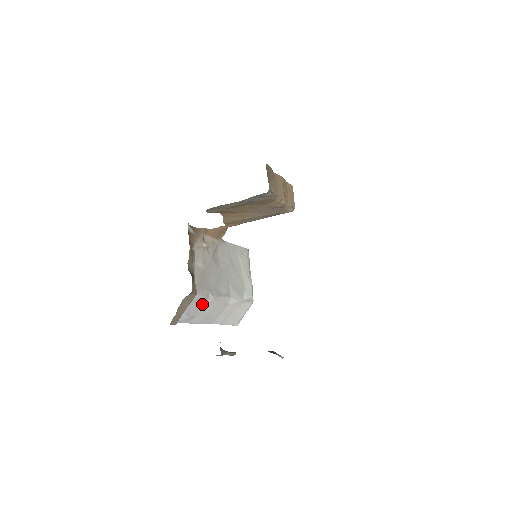
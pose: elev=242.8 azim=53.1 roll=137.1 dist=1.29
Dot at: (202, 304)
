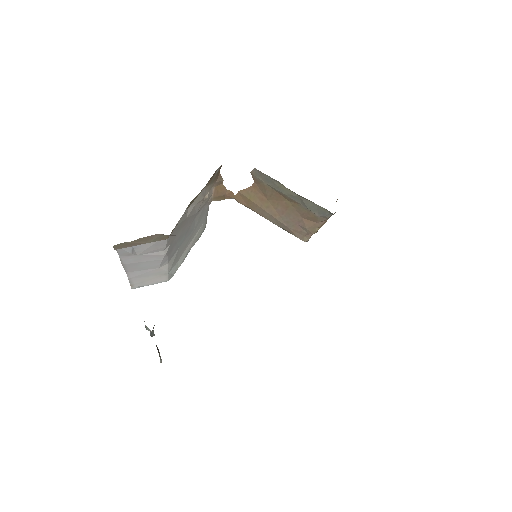
Dot at: (153, 250)
